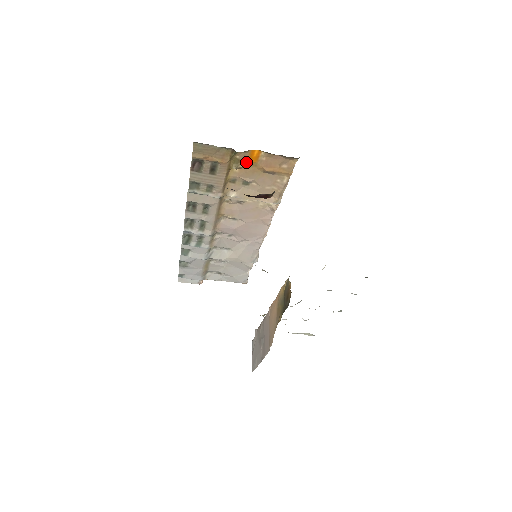
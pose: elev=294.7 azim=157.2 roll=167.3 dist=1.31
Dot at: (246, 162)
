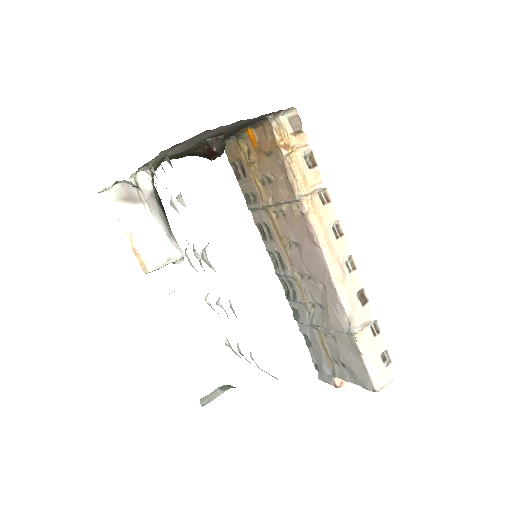
Dot at: (254, 150)
